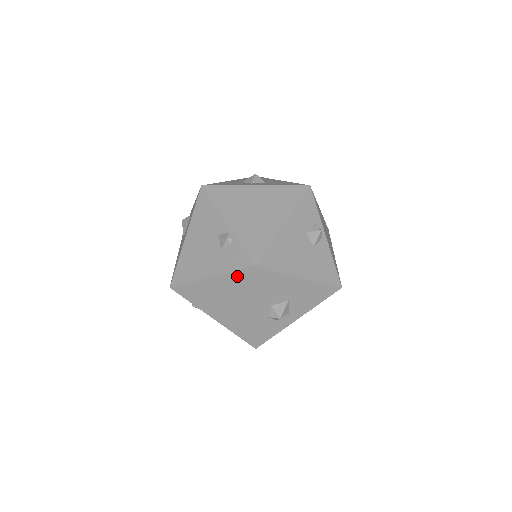
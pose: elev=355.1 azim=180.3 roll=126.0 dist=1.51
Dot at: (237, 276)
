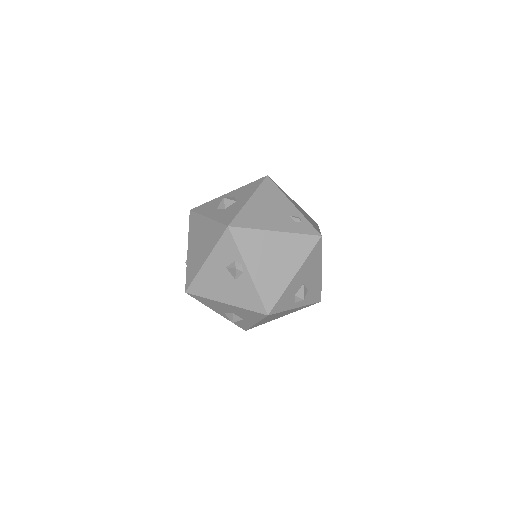
Dot at: occluded
